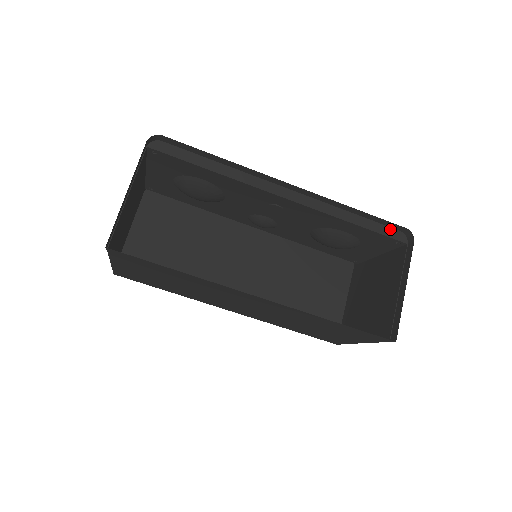
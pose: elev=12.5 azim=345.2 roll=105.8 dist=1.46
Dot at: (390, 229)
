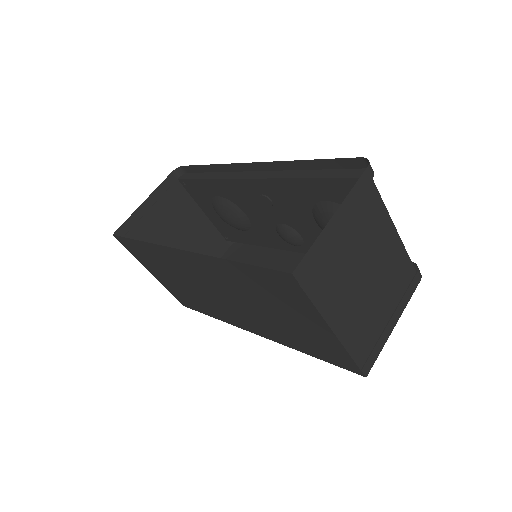
Dot at: (353, 170)
